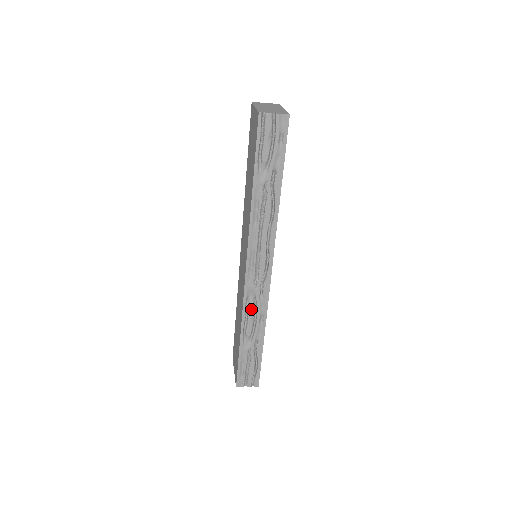
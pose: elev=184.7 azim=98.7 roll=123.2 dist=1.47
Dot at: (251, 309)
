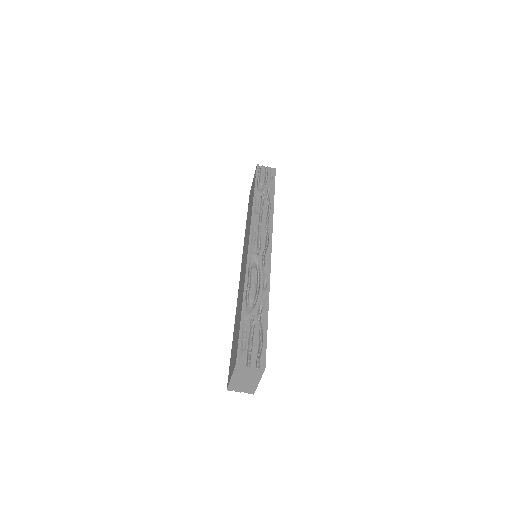
Dot at: (254, 273)
